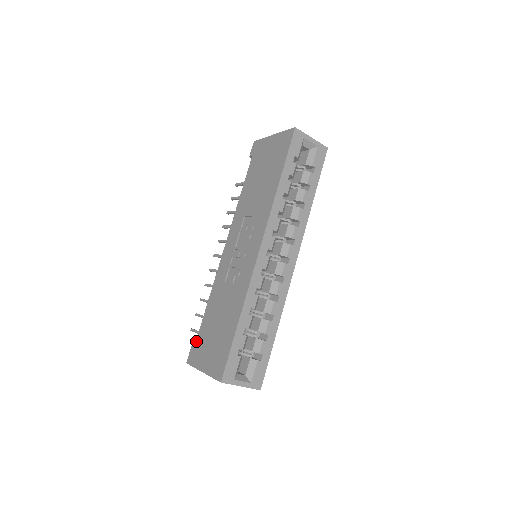
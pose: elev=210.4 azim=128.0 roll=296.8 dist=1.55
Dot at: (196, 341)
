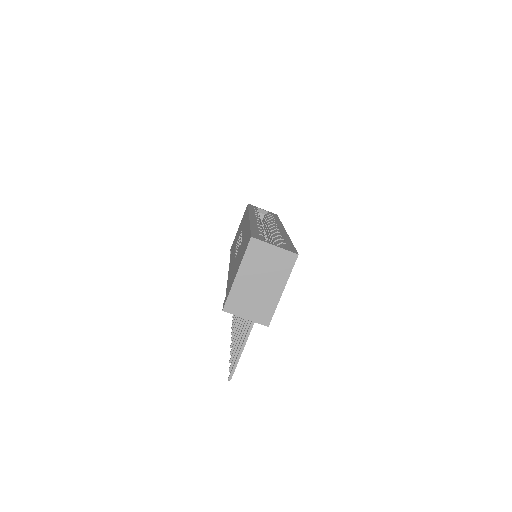
Dot at: occluded
